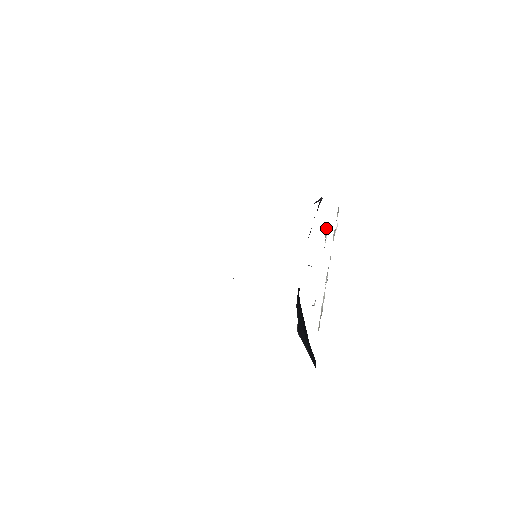
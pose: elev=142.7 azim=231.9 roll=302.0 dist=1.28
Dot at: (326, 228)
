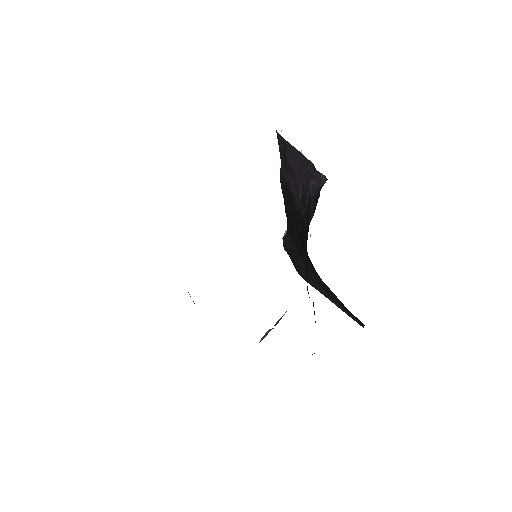
Dot at: occluded
